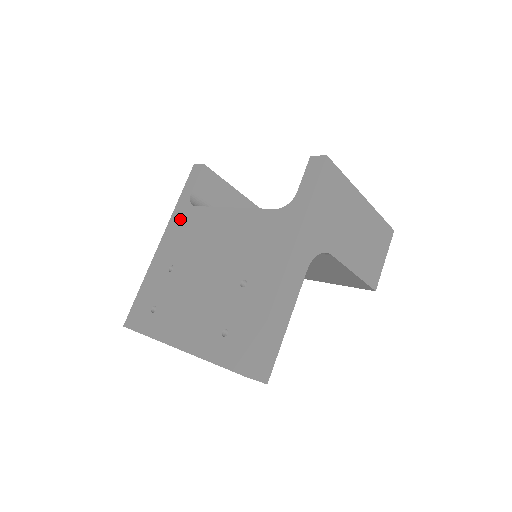
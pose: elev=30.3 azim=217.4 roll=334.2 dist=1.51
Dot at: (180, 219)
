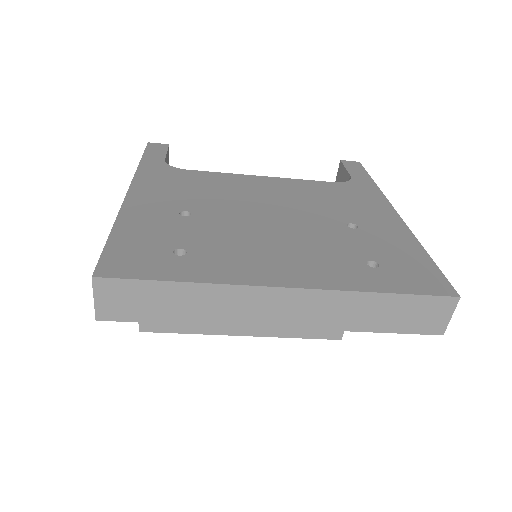
Dot at: (162, 175)
